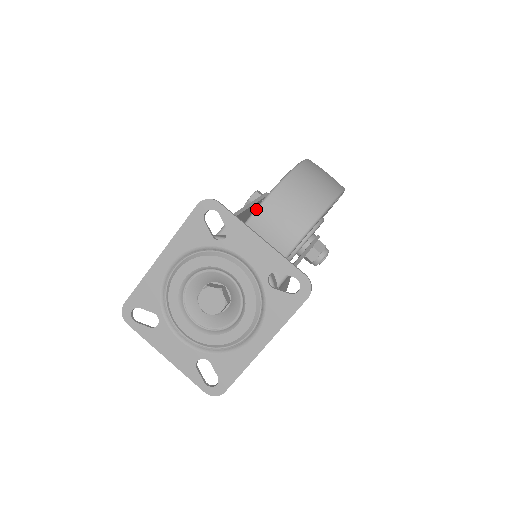
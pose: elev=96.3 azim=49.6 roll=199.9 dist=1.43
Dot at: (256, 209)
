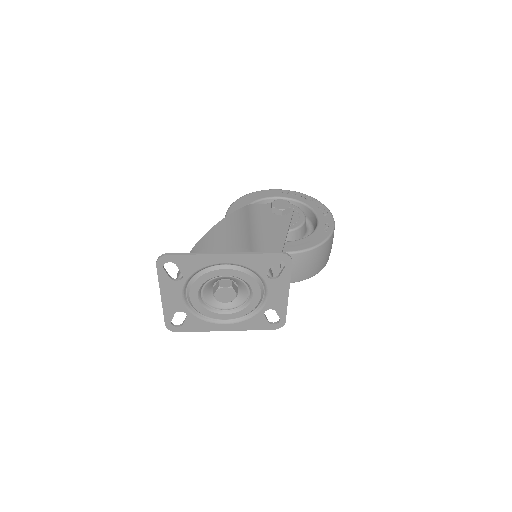
Dot at: (293, 253)
